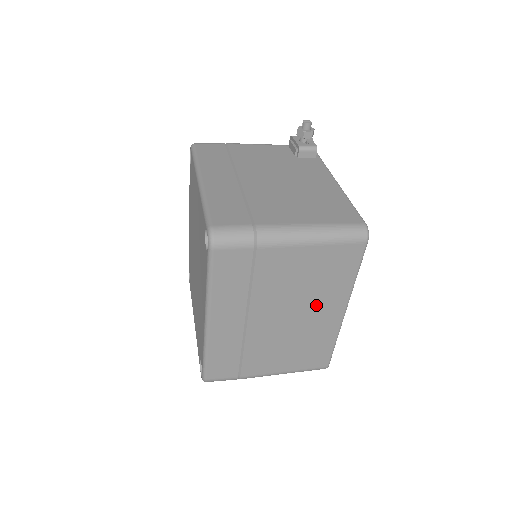
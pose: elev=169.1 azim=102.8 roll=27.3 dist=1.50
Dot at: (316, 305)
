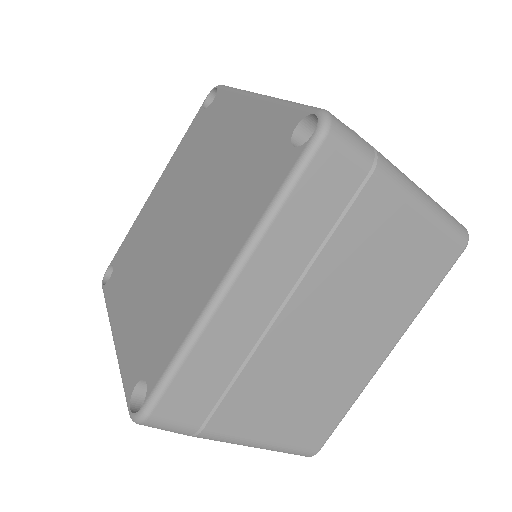
Dot at: (369, 325)
